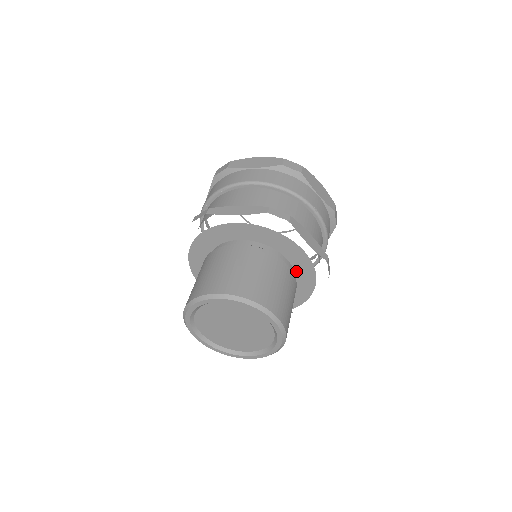
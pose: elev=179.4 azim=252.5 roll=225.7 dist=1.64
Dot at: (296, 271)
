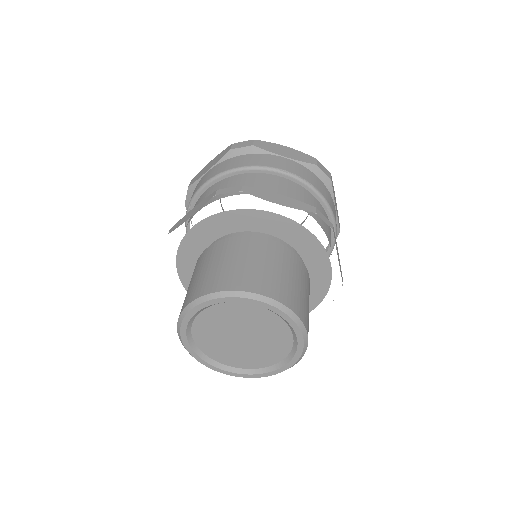
Dot at: (292, 244)
